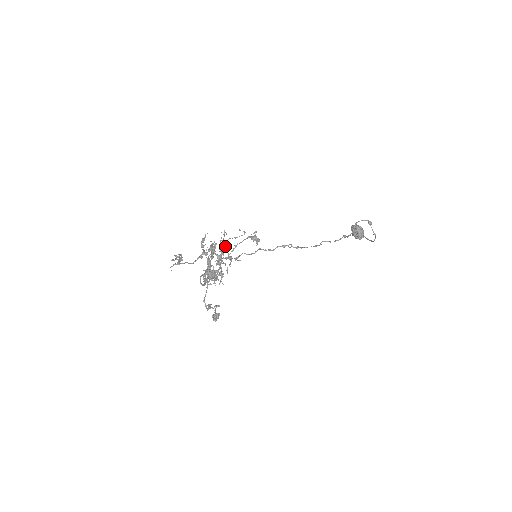
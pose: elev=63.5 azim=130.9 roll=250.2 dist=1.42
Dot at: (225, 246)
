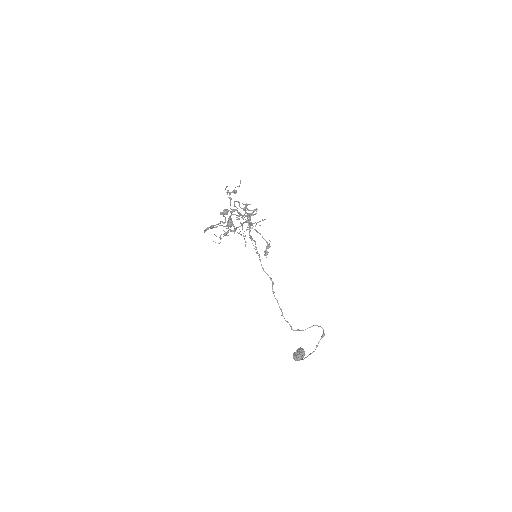
Dot at: occluded
